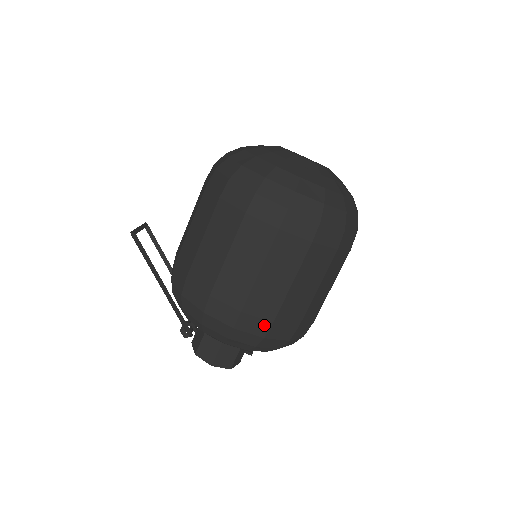
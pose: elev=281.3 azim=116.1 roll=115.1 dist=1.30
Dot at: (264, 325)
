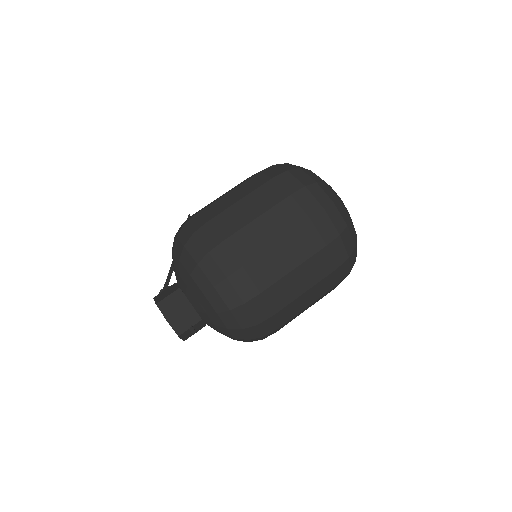
Dot at: (216, 240)
